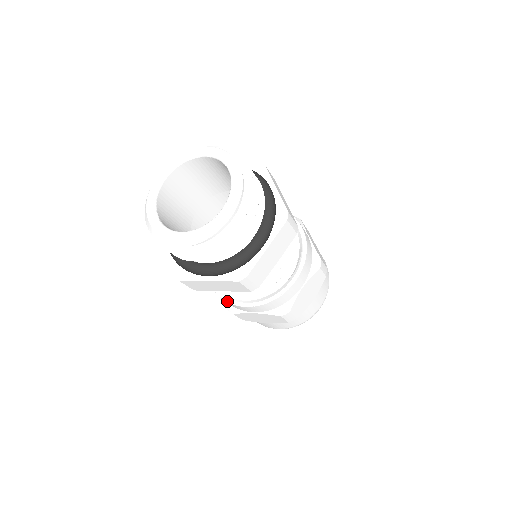
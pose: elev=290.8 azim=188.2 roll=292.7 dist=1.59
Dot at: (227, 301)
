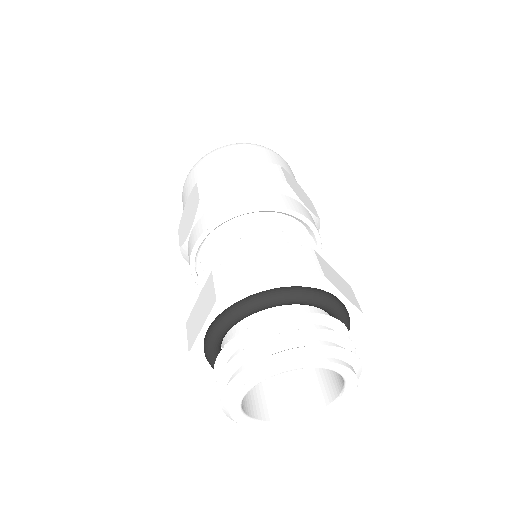
Dot at: (195, 280)
